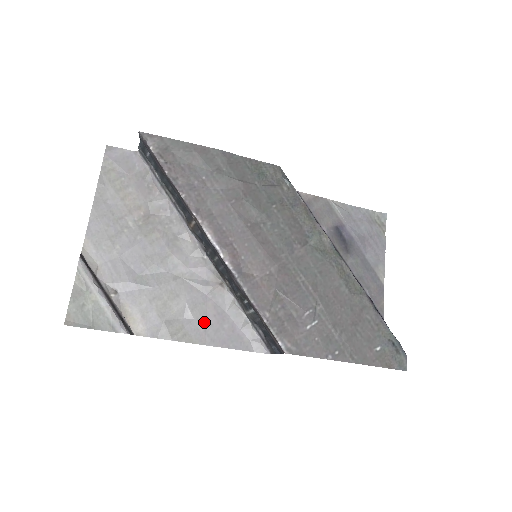
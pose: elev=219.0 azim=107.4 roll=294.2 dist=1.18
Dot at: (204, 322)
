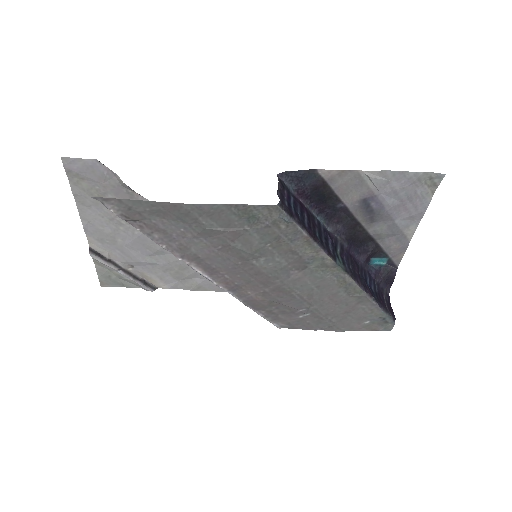
Dot at: occluded
